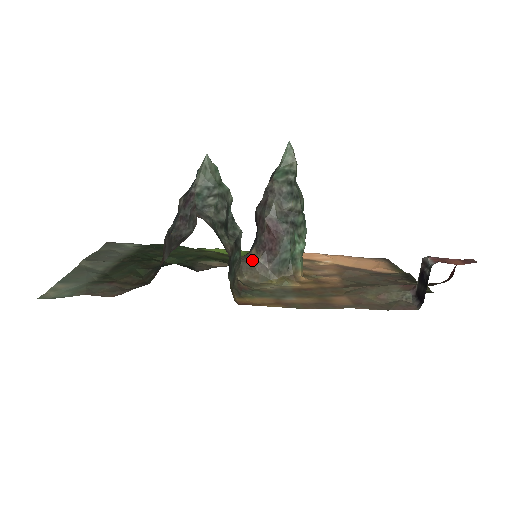
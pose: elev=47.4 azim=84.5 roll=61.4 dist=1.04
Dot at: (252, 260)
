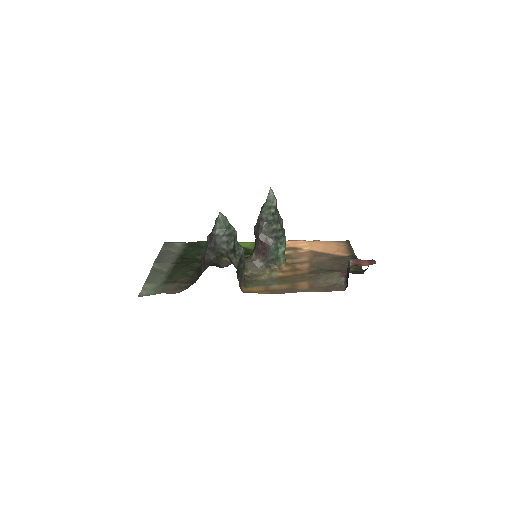
Dot at: (253, 260)
